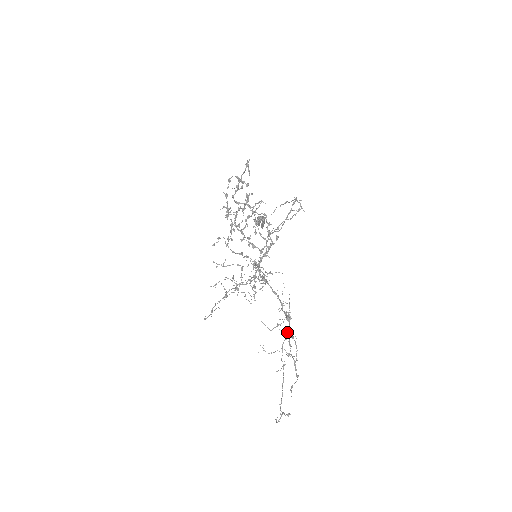
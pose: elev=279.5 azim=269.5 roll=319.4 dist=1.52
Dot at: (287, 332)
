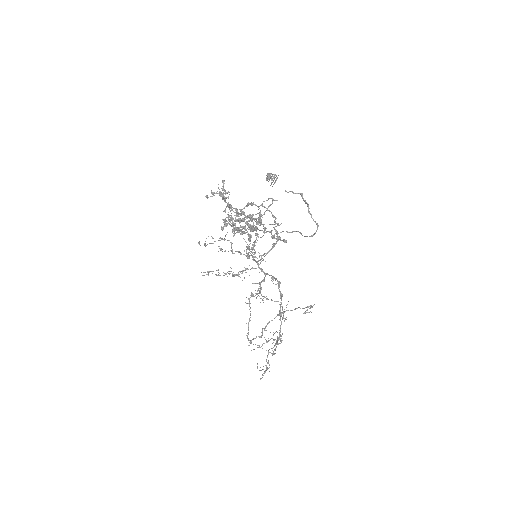
Dot at: (275, 345)
